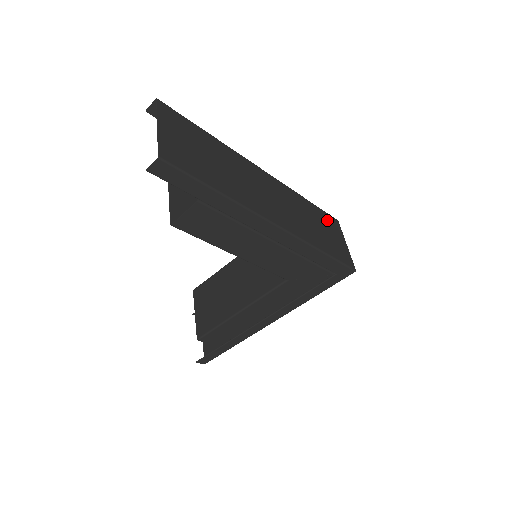
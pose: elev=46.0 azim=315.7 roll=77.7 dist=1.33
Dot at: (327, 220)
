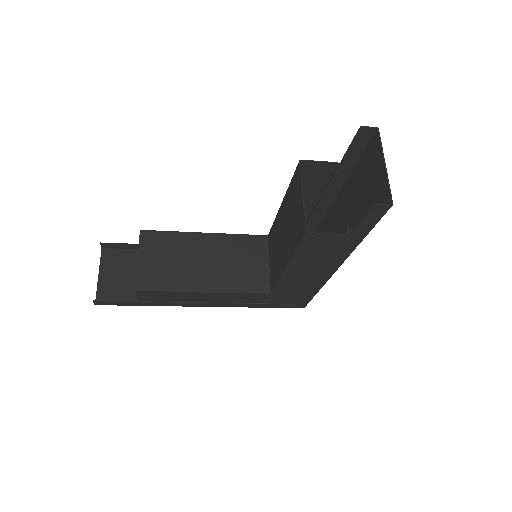
Dot at: occluded
